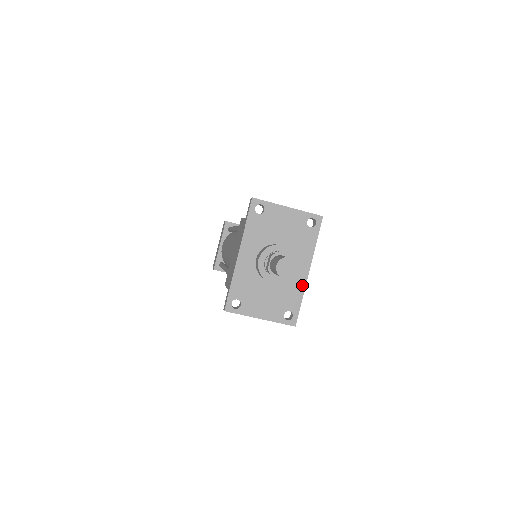
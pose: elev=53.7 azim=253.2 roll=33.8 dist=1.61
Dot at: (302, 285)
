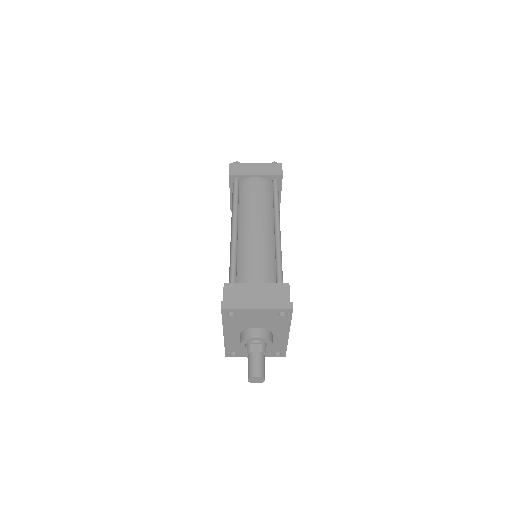
Dot at: (285, 341)
